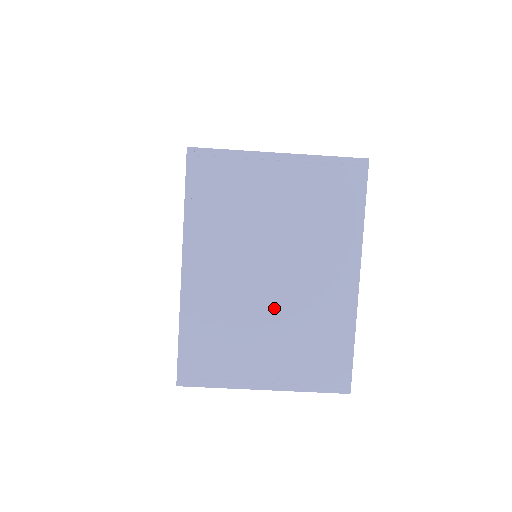
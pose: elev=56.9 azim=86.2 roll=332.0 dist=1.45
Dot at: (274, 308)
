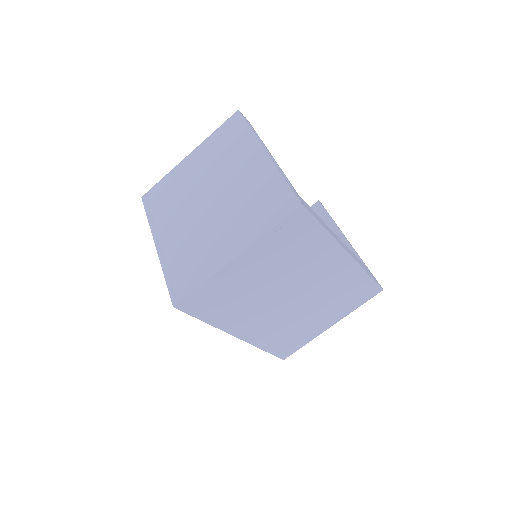
Dot at: (307, 304)
